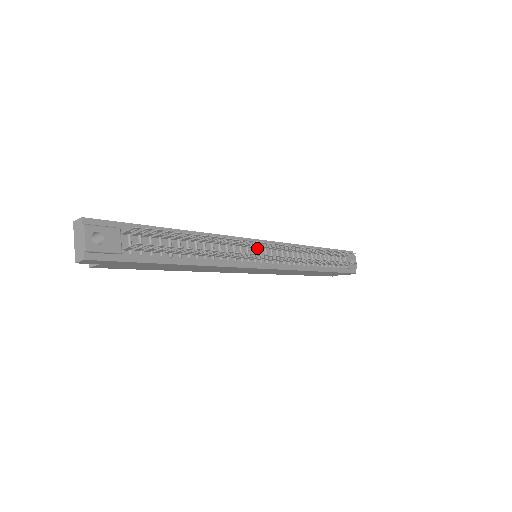
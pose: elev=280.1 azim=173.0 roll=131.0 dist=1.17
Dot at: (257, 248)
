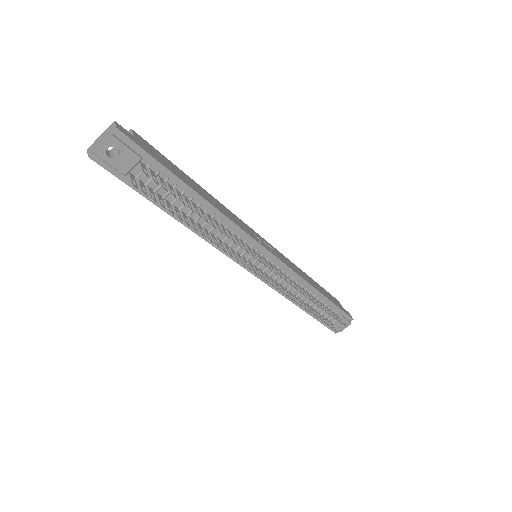
Dot at: (259, 254)
